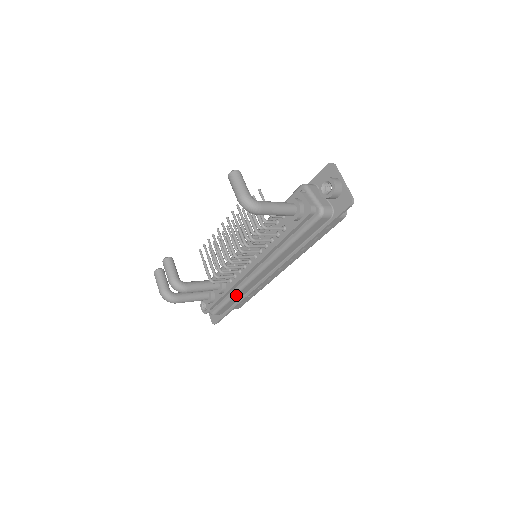
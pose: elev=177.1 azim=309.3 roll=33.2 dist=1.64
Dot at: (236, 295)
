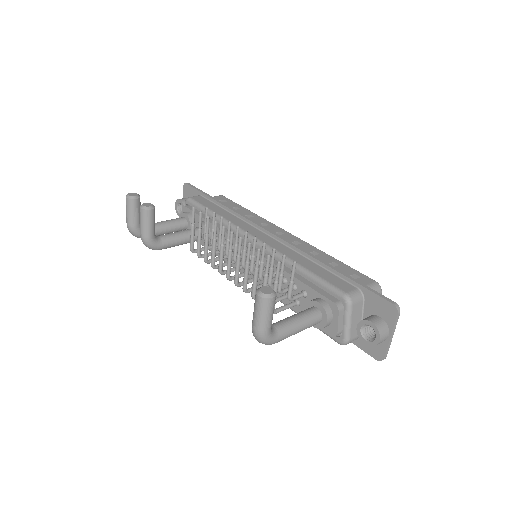
Dot at: occluded
